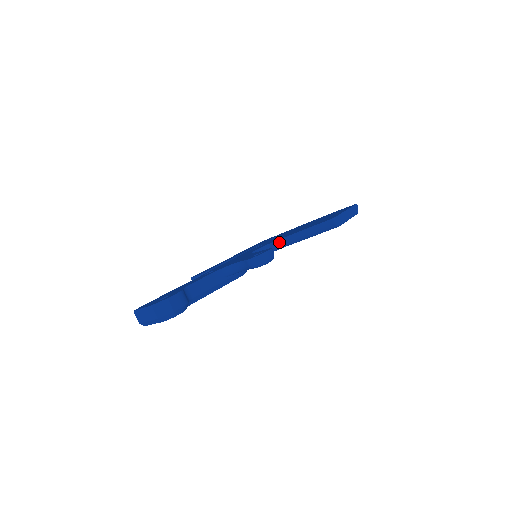
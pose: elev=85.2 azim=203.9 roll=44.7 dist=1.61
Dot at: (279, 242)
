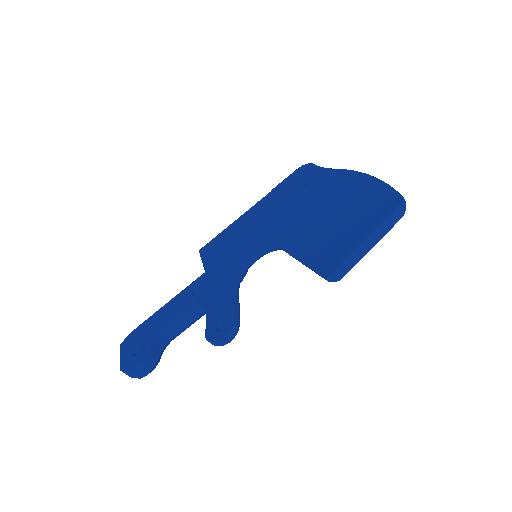
Dot at: (280, 249)
